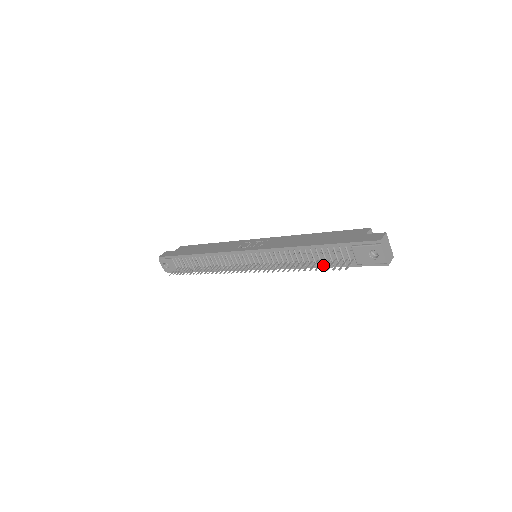
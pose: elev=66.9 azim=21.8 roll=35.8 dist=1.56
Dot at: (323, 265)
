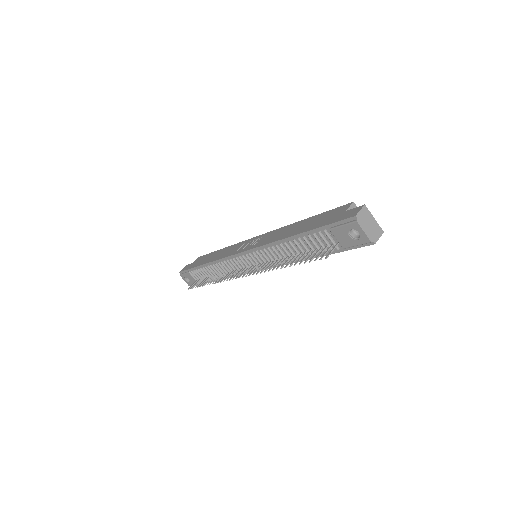
Dot at: (313, 255)
